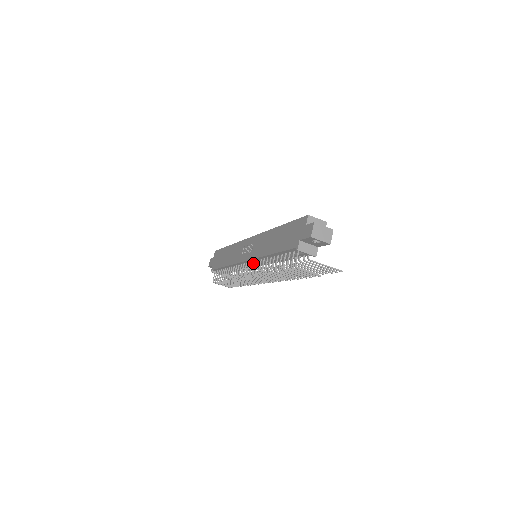
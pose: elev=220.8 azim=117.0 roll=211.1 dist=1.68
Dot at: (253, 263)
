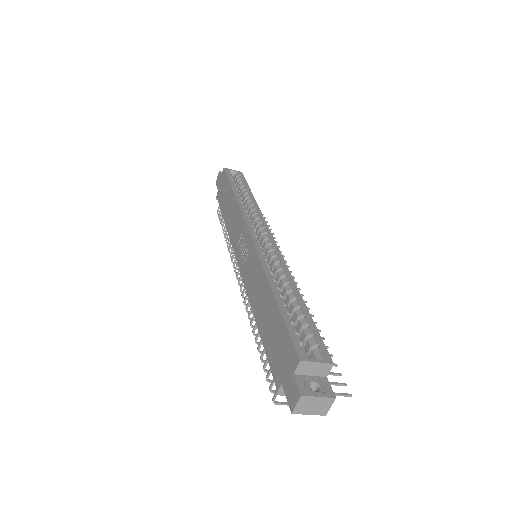
Dot at: occluded
